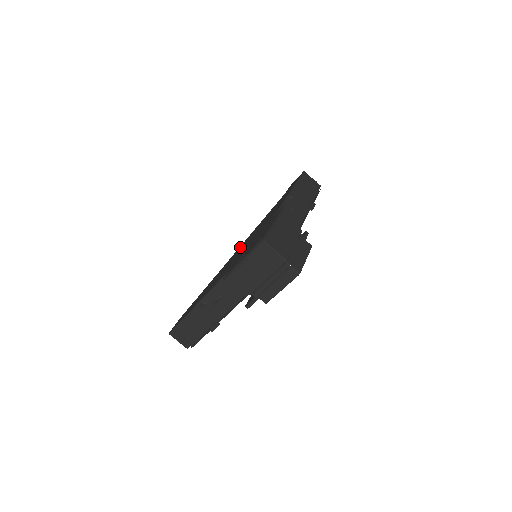
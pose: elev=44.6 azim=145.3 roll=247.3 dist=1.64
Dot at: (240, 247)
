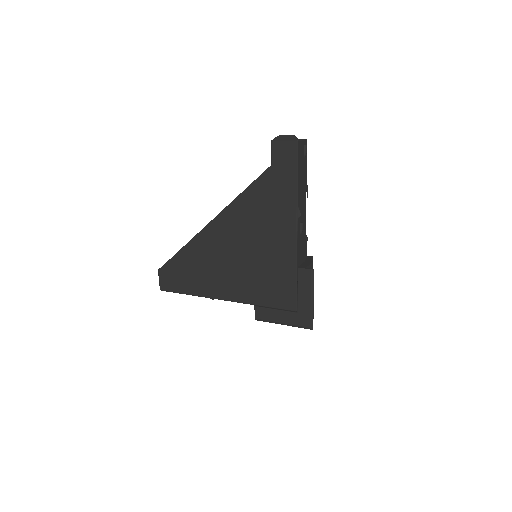
Dot at: (224, 226)
